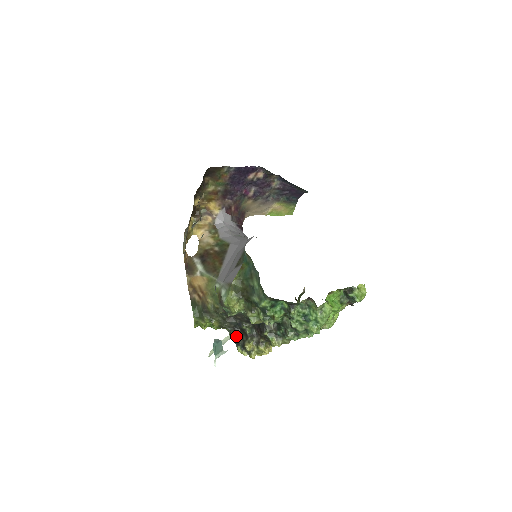
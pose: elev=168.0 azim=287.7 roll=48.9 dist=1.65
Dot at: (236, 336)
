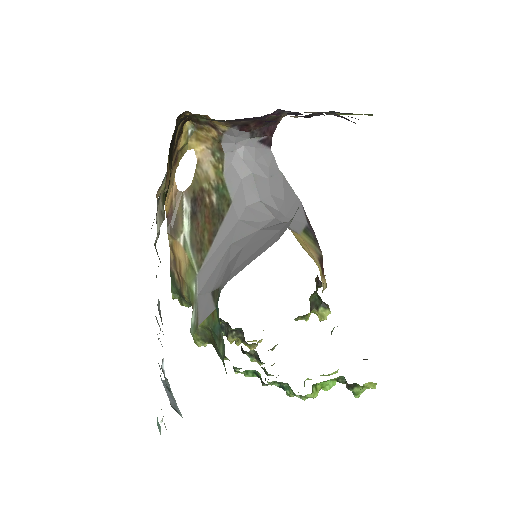
Dot at: (220, 323)
